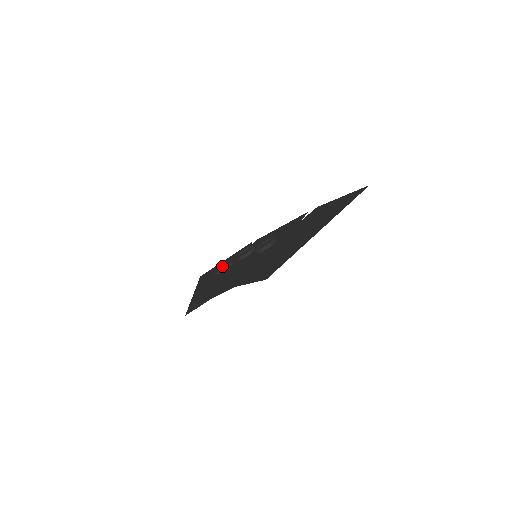
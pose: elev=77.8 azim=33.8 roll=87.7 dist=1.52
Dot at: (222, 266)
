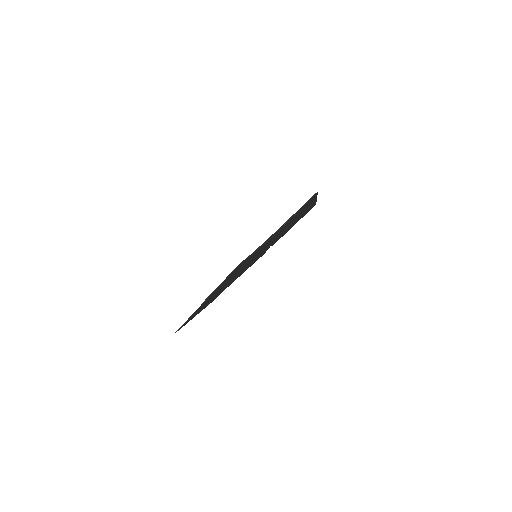
Dot at: occluded
